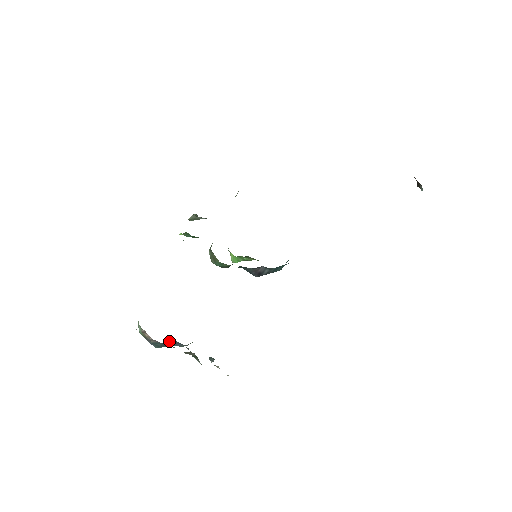
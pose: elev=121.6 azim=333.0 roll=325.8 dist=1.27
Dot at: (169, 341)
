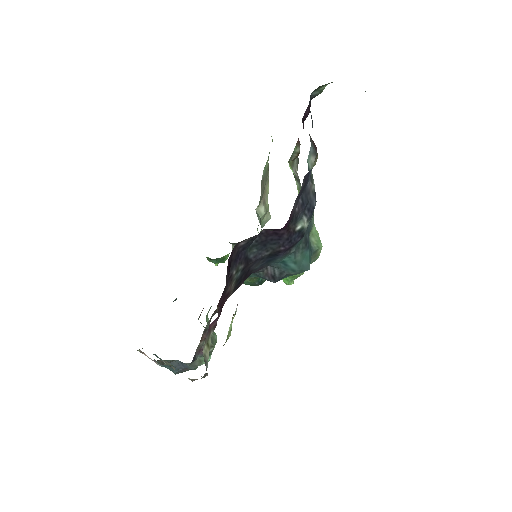
Dot at: (173, 361)
